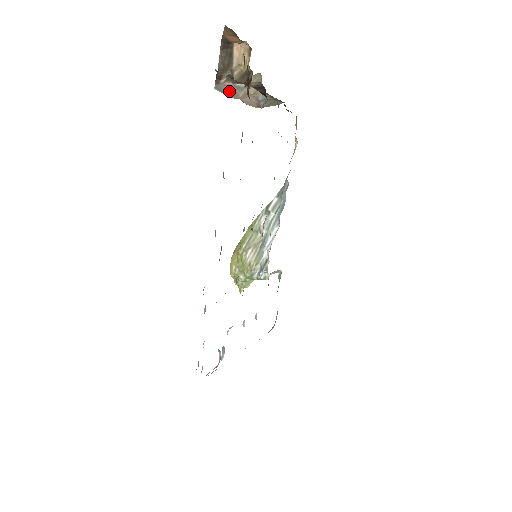
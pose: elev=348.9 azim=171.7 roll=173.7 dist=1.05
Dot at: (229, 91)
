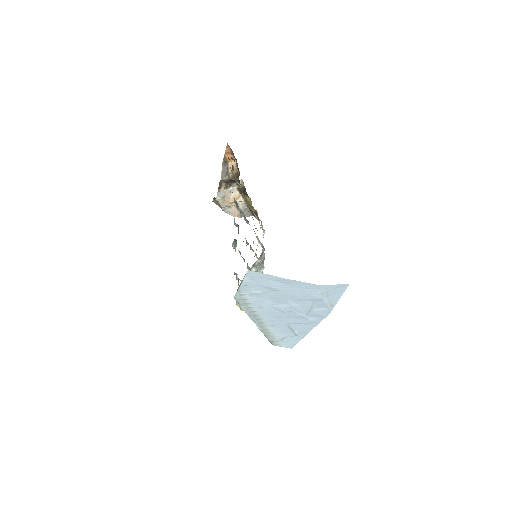
Dot at: (225, 196)
